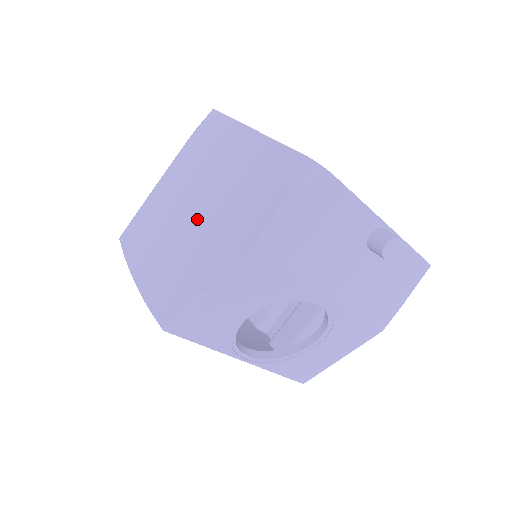
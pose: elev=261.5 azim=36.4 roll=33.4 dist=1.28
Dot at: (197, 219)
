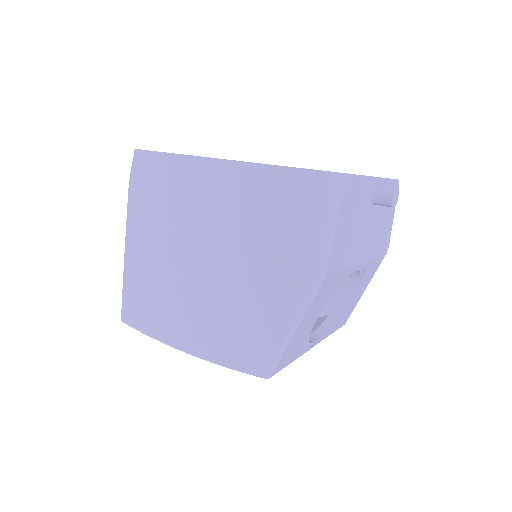
Dot at: (221, 269)
